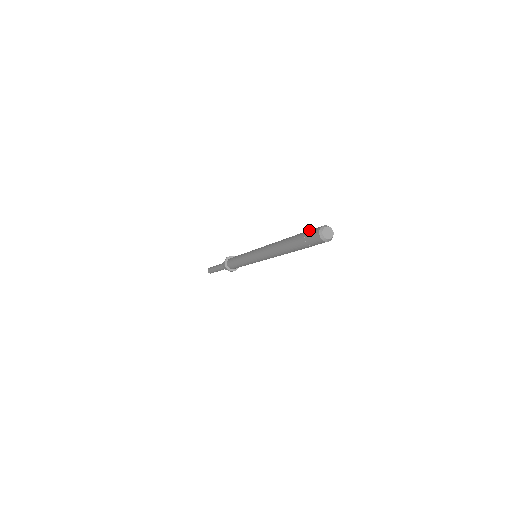
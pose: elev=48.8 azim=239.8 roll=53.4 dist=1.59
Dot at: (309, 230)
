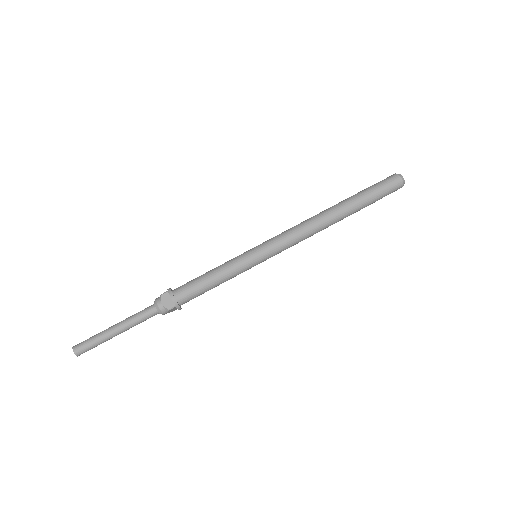
Dot at: occluded
